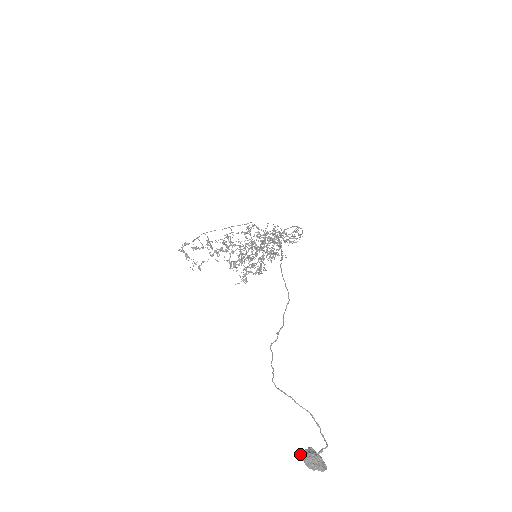
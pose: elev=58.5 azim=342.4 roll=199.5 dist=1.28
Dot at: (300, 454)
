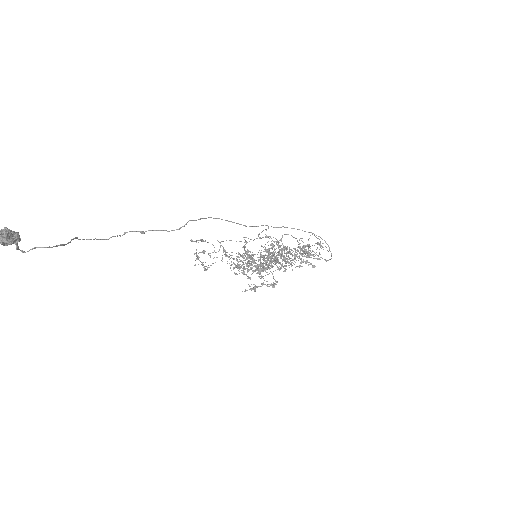
Dot at: occluded
